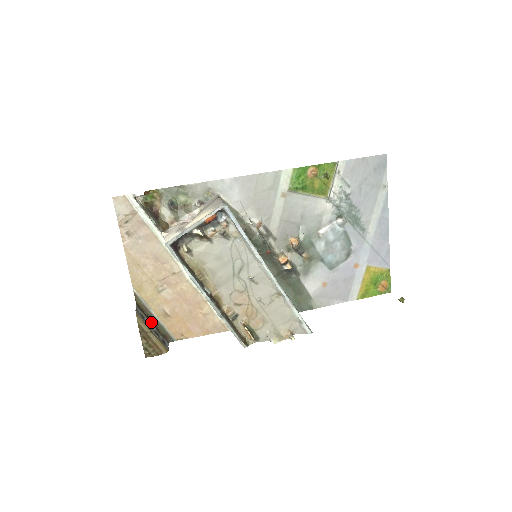
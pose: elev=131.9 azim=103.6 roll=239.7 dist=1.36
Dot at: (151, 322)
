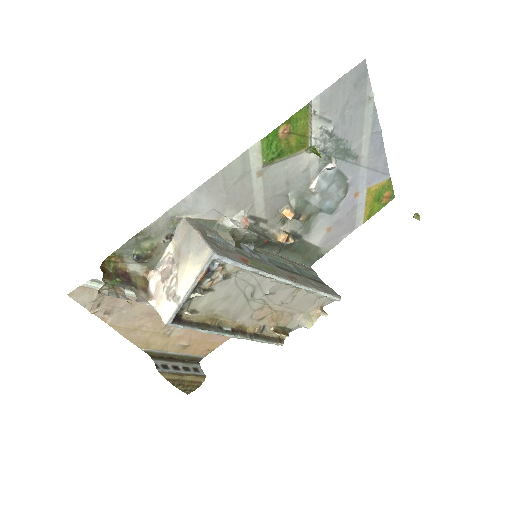
Dot at: (174, 361)
